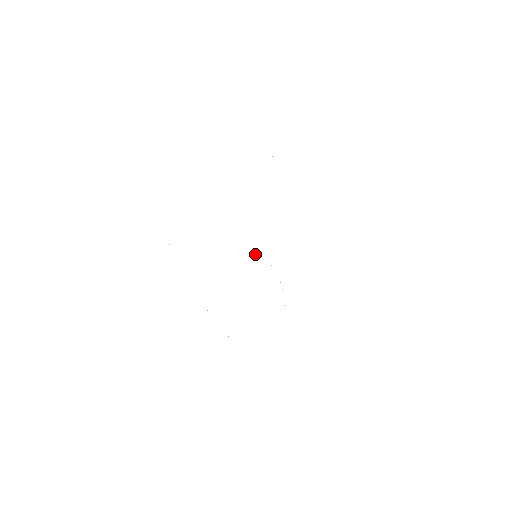
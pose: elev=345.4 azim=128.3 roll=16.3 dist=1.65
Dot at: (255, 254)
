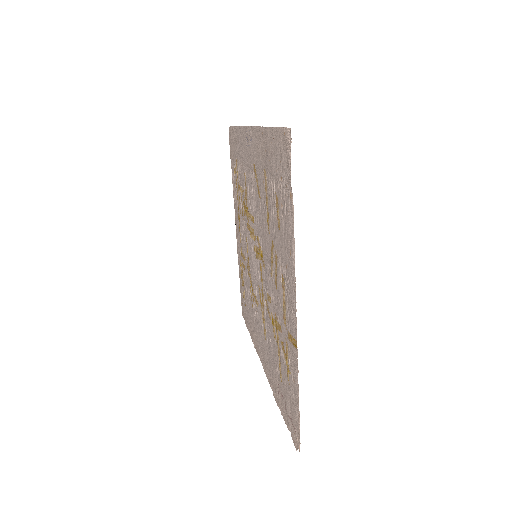
Dot at: (255, 253)
